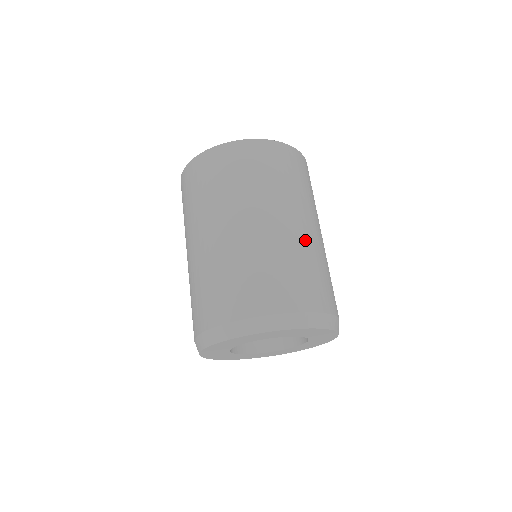
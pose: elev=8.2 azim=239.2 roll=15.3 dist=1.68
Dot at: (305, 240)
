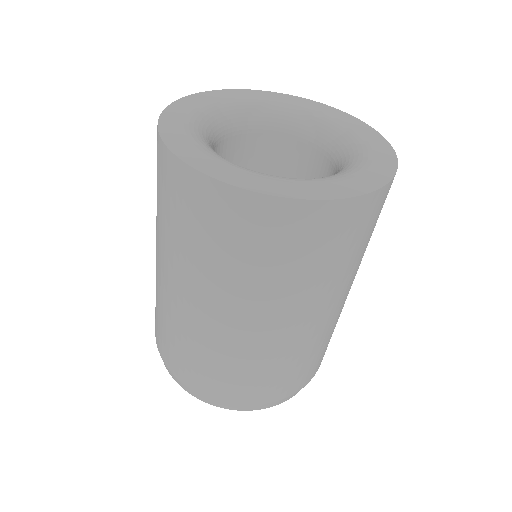
Dot at: occluded
